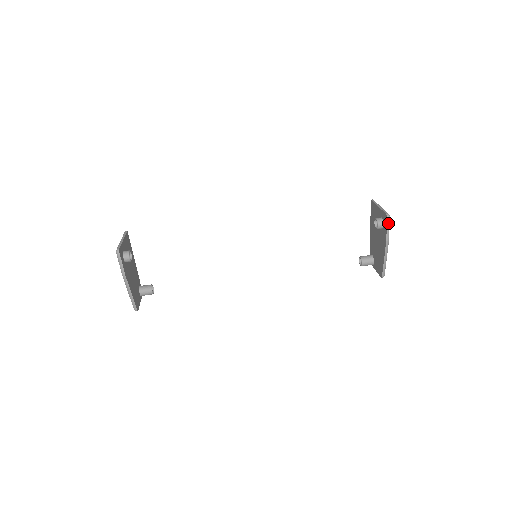
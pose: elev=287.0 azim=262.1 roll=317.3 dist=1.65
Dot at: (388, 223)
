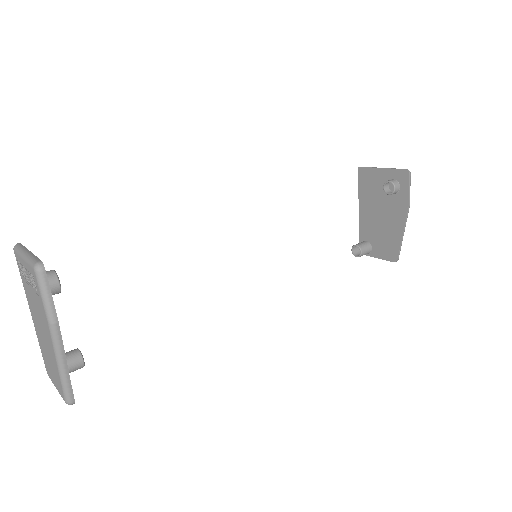
Dot at: (410, 181)
